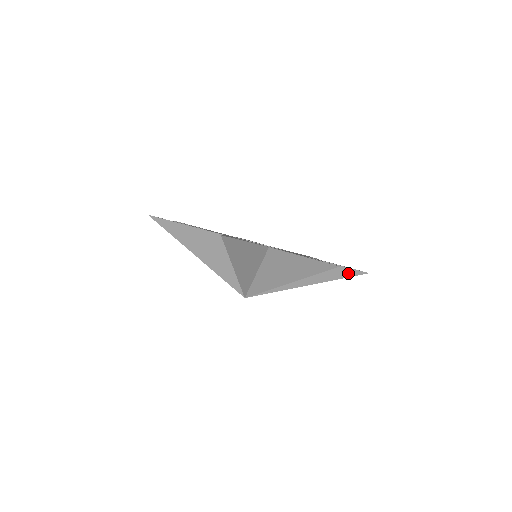
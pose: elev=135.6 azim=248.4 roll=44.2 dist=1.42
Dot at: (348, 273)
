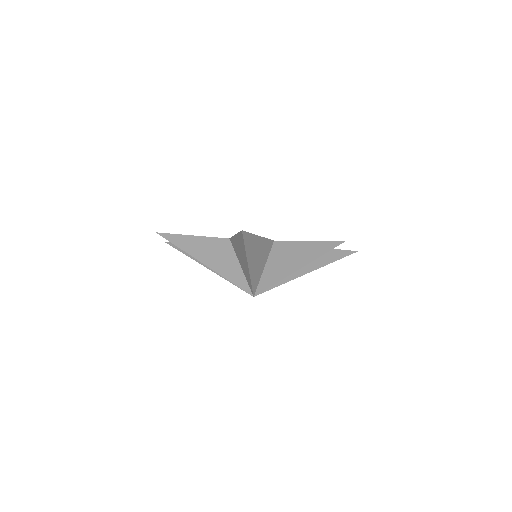
Dot at: (341, 255)
